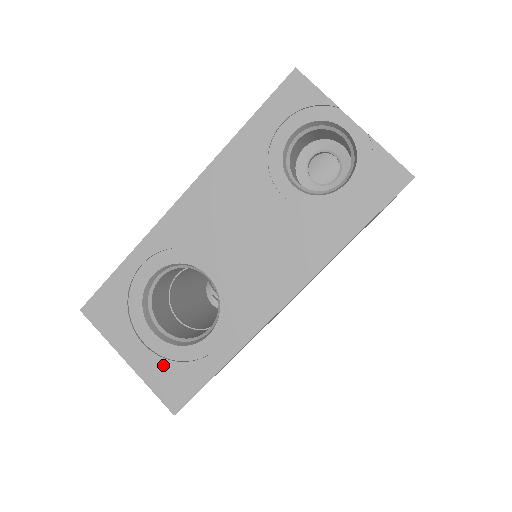
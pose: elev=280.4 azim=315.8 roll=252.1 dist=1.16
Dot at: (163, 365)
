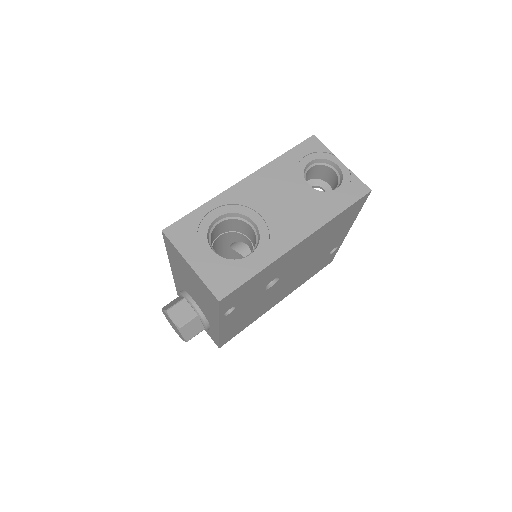
Dot at: (216, 269)
